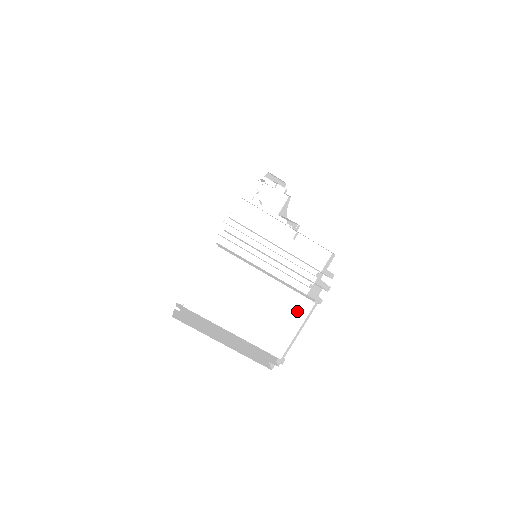
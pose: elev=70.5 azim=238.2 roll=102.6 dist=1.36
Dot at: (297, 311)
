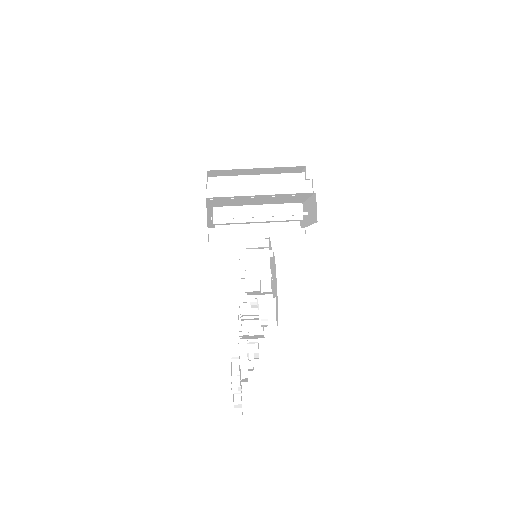
Dot at: occluded
